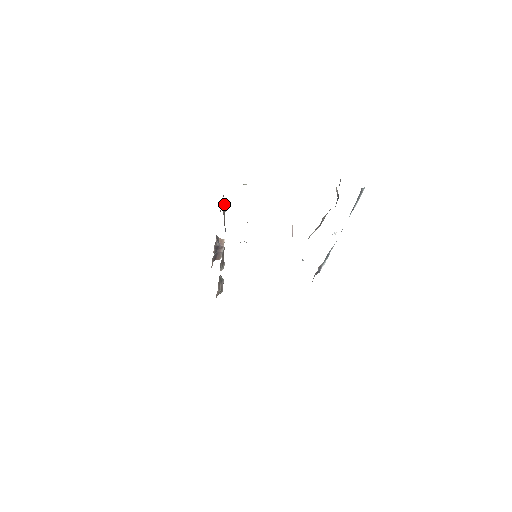
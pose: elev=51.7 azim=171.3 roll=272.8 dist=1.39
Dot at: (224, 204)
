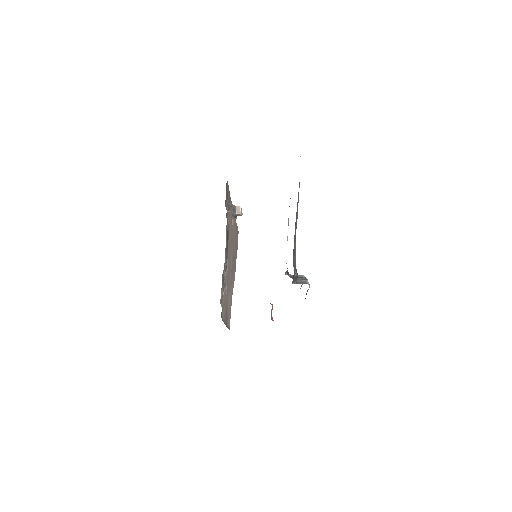
Dot at: (228, 204)
